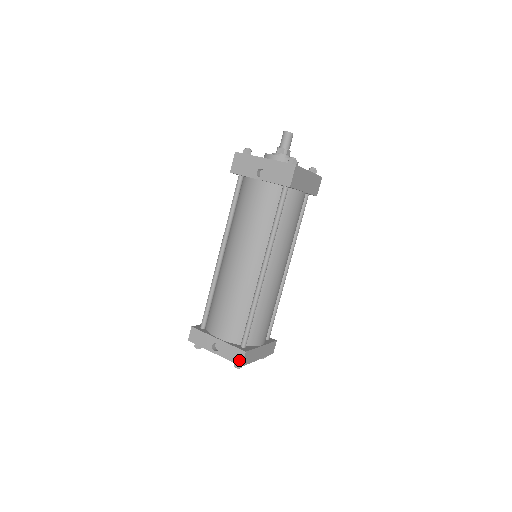
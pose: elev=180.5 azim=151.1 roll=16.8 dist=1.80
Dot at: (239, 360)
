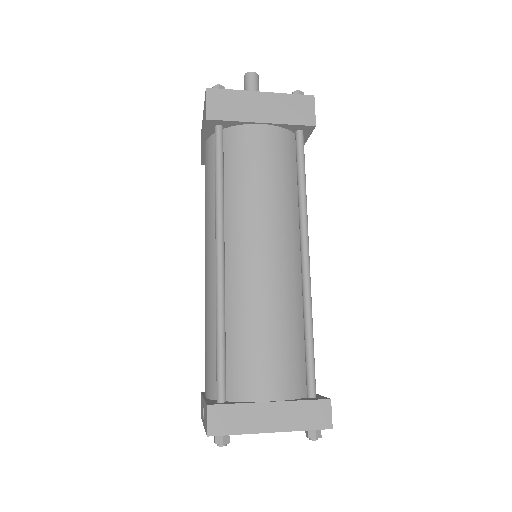
Dot at: (206, 425)
